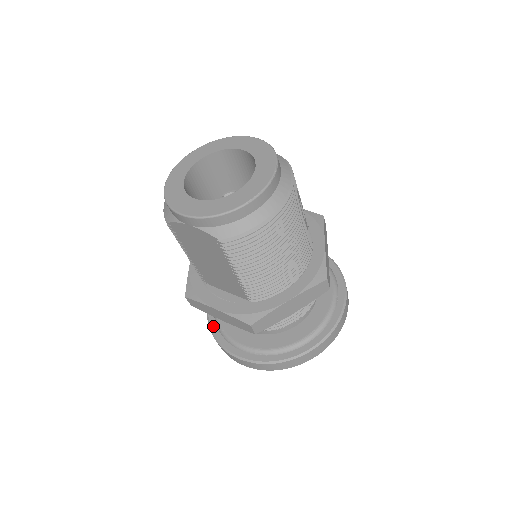
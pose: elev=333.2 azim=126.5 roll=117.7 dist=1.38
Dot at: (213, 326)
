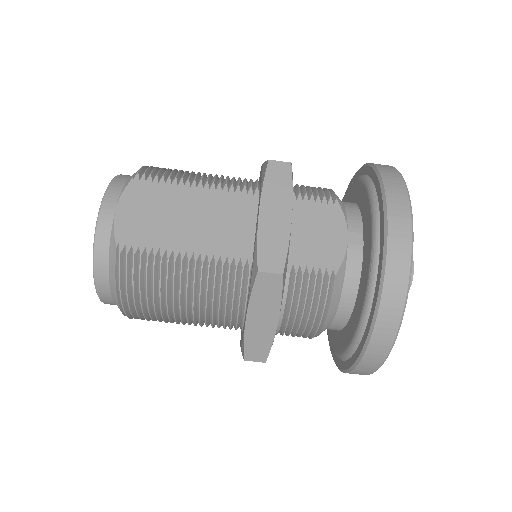
Dot at: occluded
